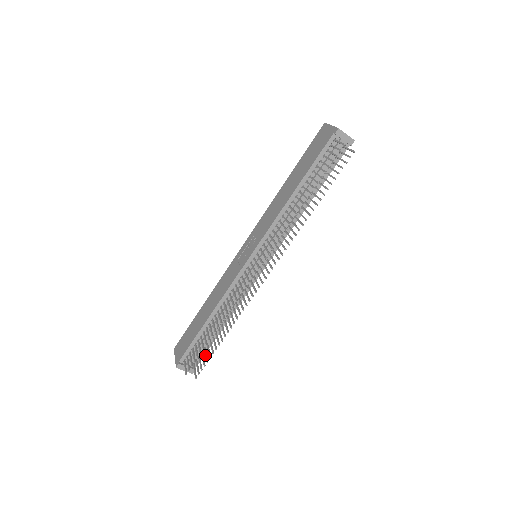
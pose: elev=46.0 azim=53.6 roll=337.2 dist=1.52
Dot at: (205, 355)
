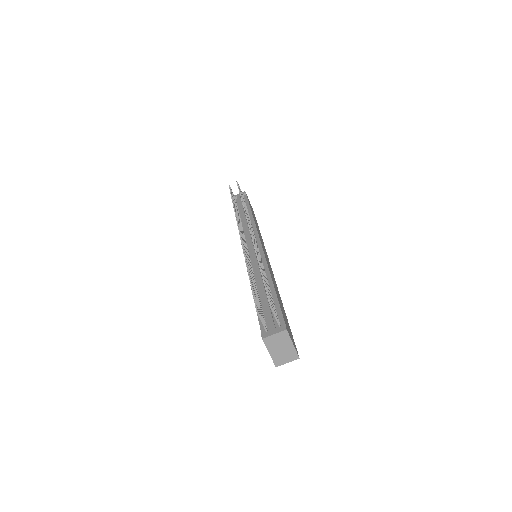
Dot at: occluded
